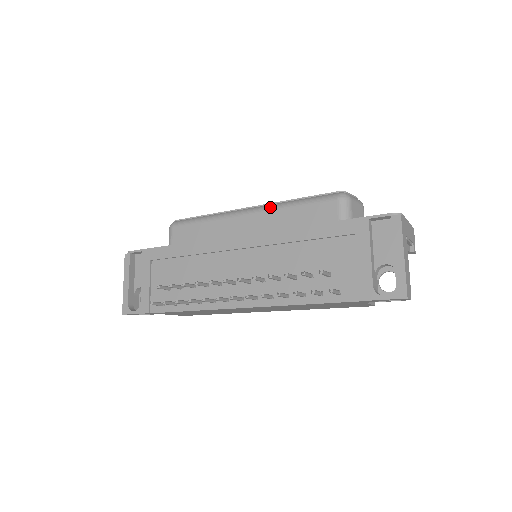
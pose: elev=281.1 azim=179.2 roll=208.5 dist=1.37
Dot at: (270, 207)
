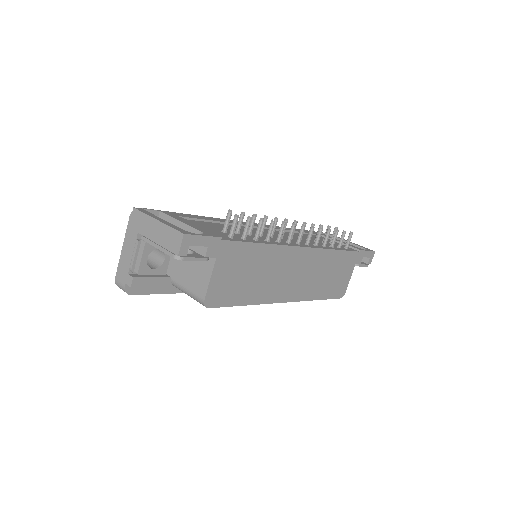
Dot at: occluded
